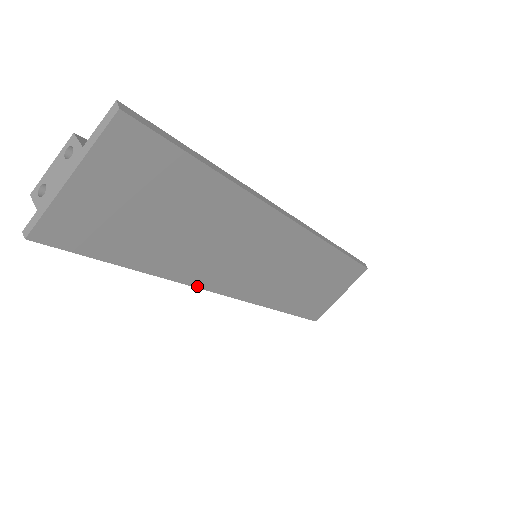
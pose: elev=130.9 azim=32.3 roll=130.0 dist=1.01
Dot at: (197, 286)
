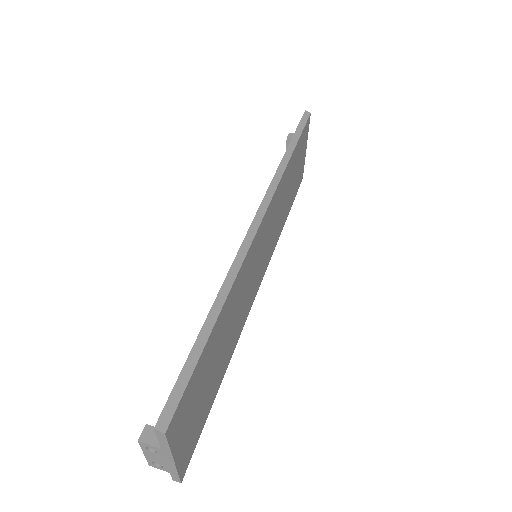
Dot at: occluded
